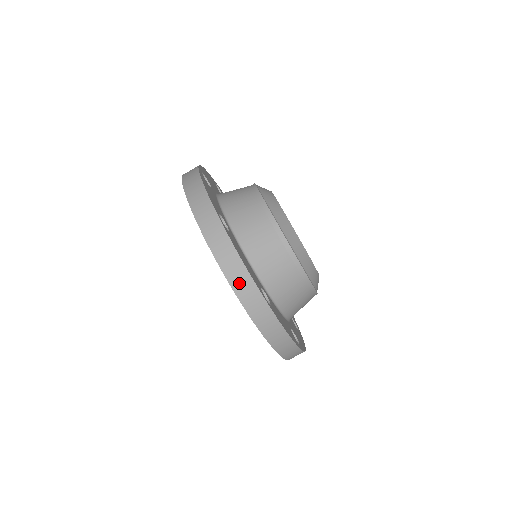
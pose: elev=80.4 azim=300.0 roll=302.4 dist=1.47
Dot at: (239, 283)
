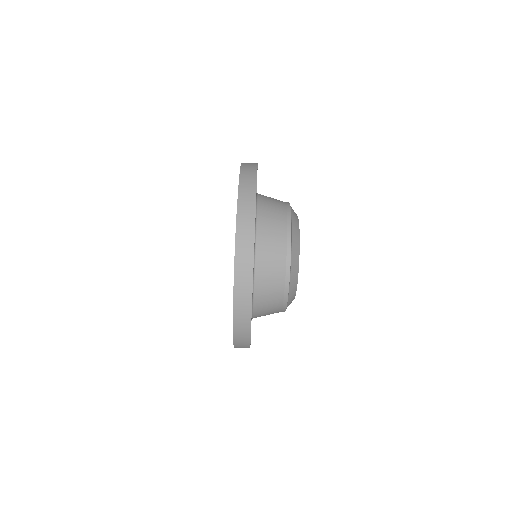
Dot at: (245, 191)
